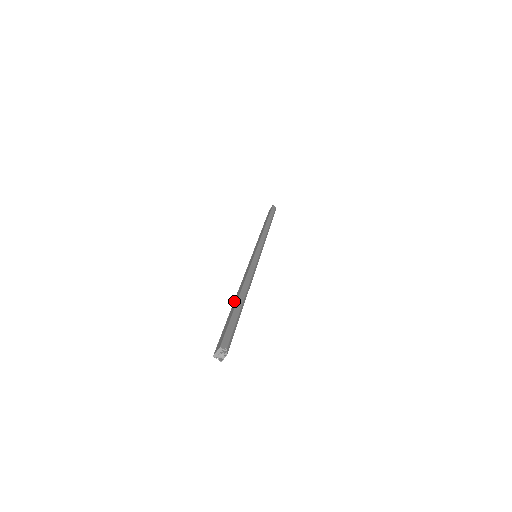
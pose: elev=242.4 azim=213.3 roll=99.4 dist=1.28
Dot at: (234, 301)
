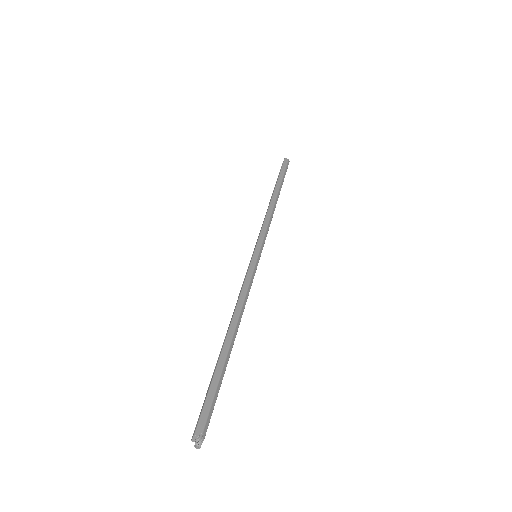
Dot at: (223, 342)
